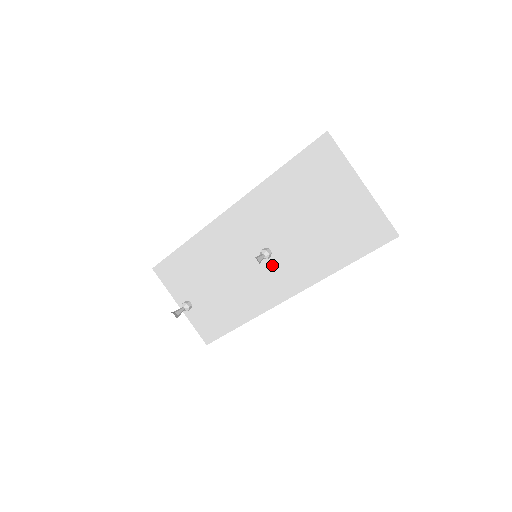
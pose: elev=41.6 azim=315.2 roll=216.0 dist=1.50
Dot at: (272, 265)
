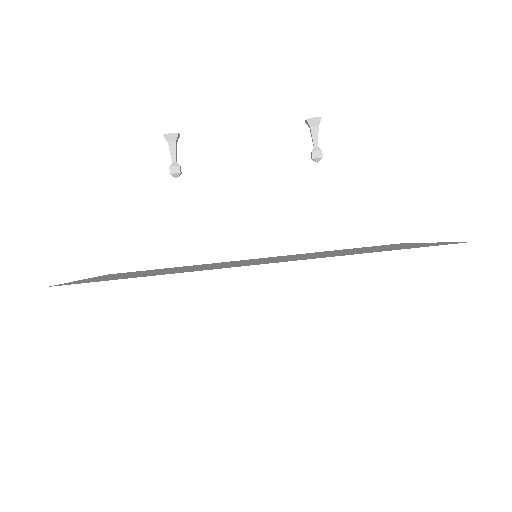
Dot at: (266, 261)
